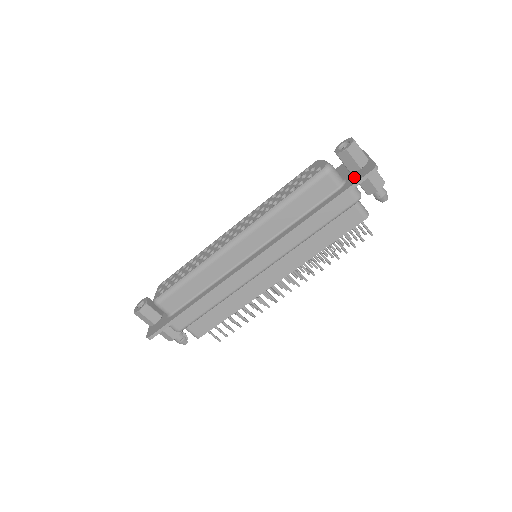
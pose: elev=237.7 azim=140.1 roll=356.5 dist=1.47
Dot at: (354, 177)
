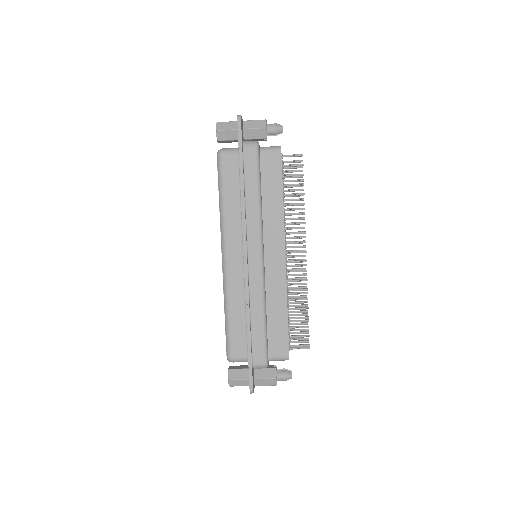
Dot at: occluded
